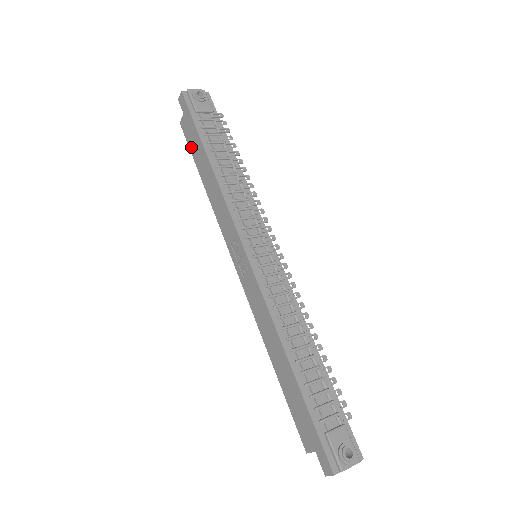
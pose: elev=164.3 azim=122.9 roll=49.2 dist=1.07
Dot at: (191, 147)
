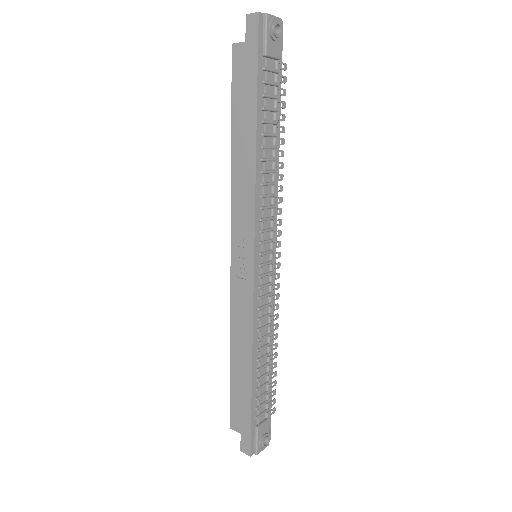
Dot at: (235, 92)
